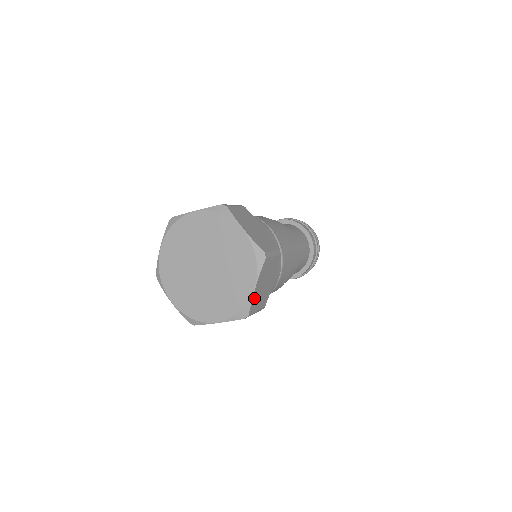
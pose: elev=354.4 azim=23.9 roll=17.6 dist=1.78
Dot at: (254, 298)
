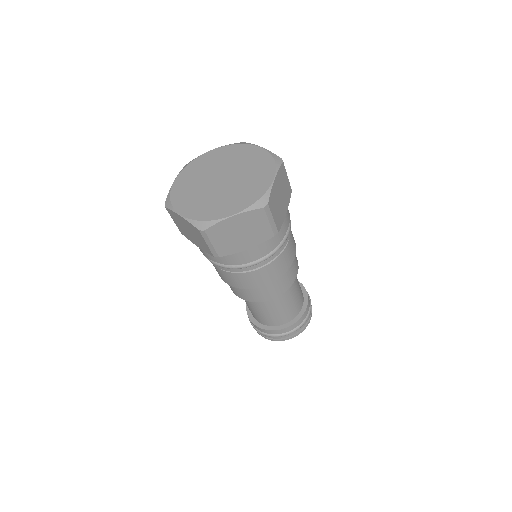
Dot at: (223, 225)
